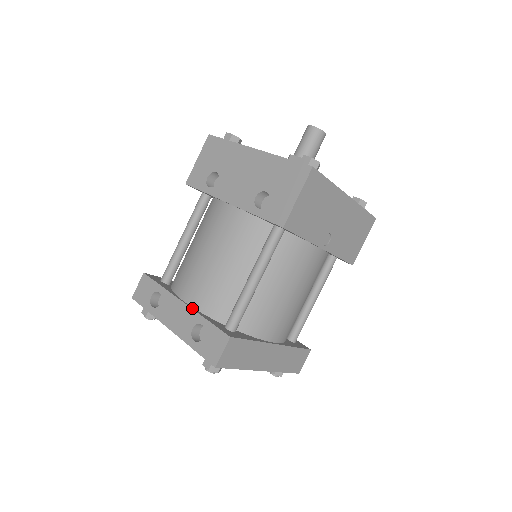
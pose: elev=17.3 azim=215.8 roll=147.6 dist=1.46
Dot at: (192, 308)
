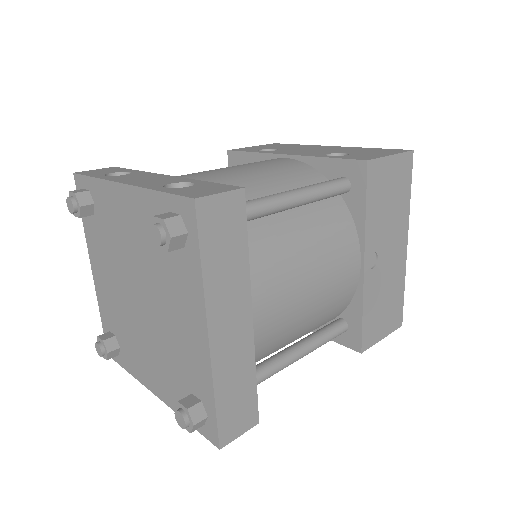
Dot at: (182, 178)
